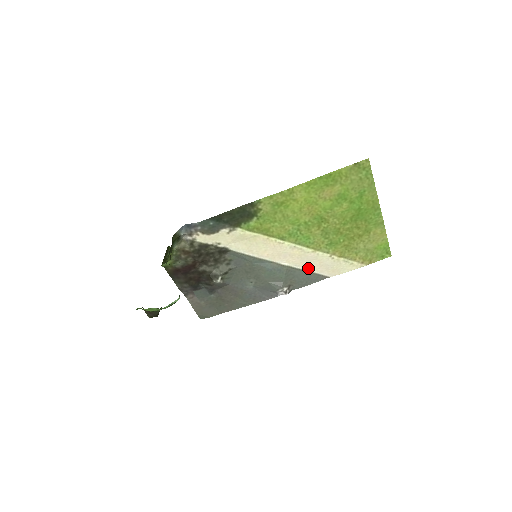
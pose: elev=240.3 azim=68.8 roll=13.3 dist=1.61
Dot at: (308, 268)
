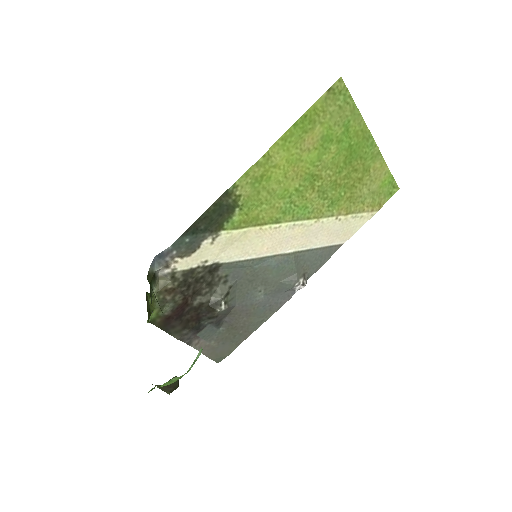
Dot at: (317, 244)
